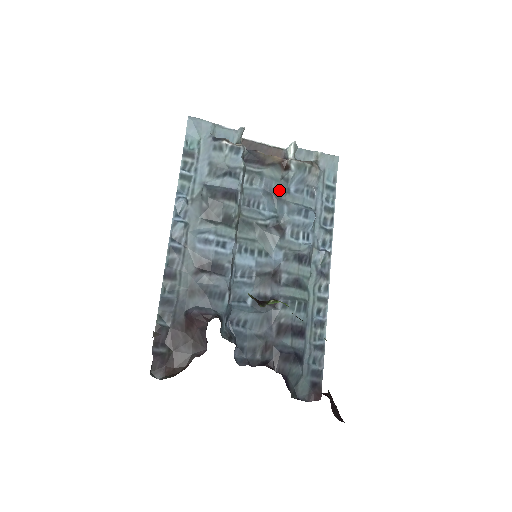
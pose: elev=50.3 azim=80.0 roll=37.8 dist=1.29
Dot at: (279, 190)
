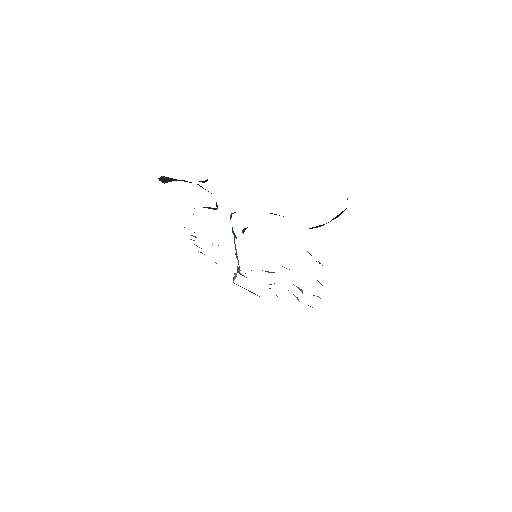
Dot at: occluded
